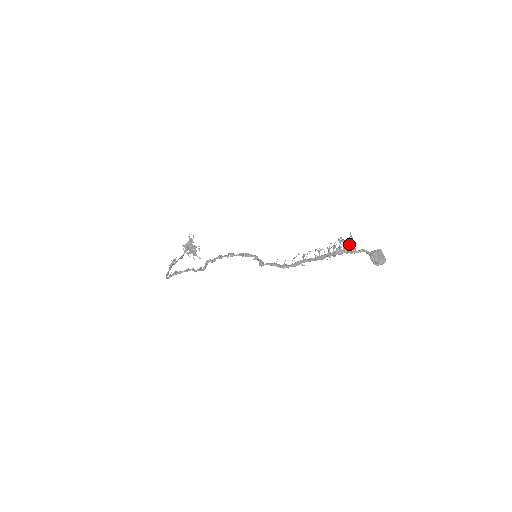
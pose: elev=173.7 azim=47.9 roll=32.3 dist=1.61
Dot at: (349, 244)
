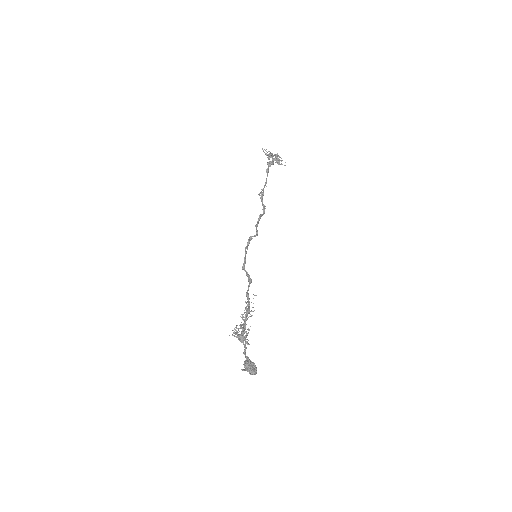
Dot at: (238, 339)
